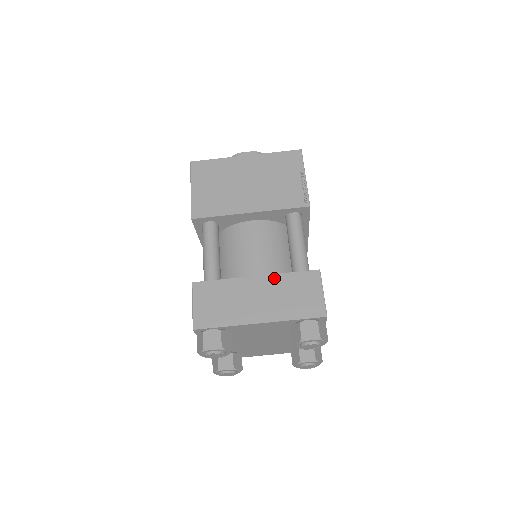
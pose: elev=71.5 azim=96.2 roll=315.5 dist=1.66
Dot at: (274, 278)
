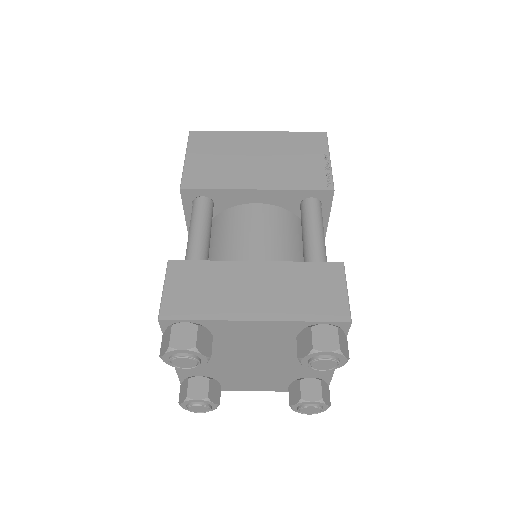
Dot at: (280, 266)
